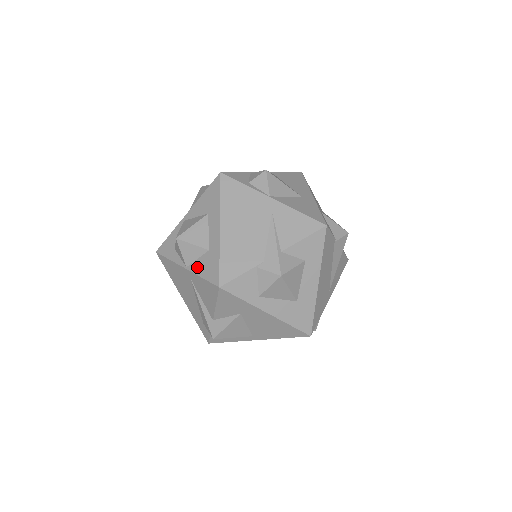
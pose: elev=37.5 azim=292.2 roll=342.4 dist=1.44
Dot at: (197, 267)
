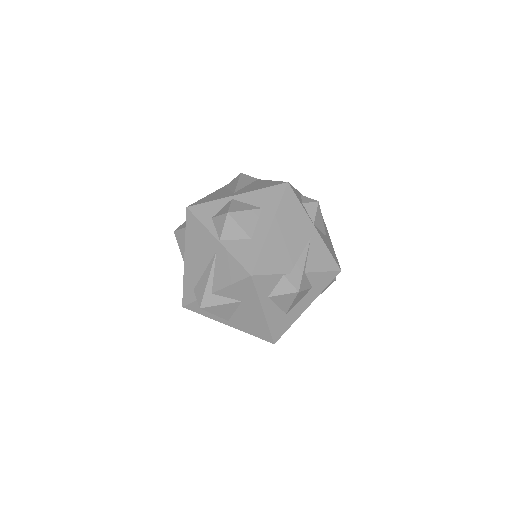
Dot at: (232, 246)
